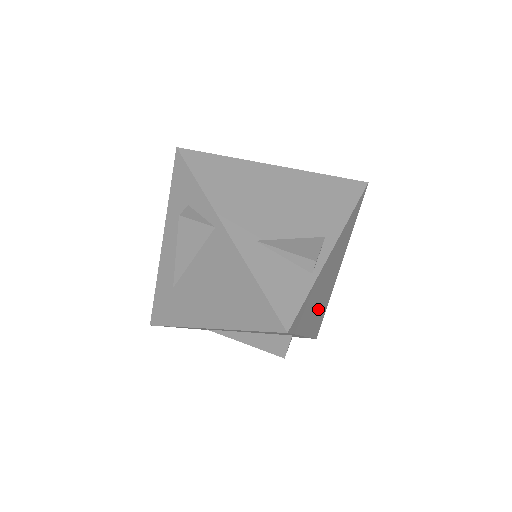
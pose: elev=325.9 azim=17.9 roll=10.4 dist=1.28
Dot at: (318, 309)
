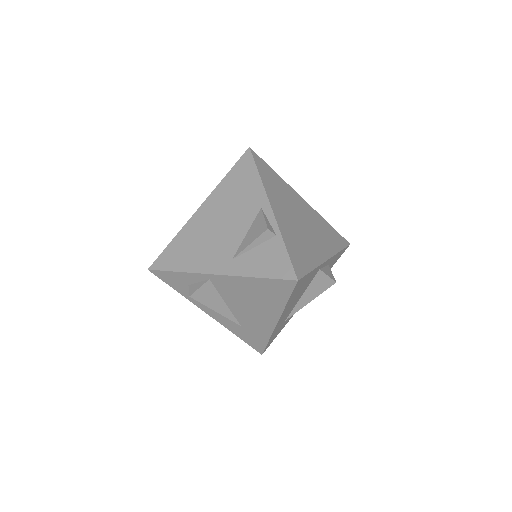
Dot at: (317, 237)
